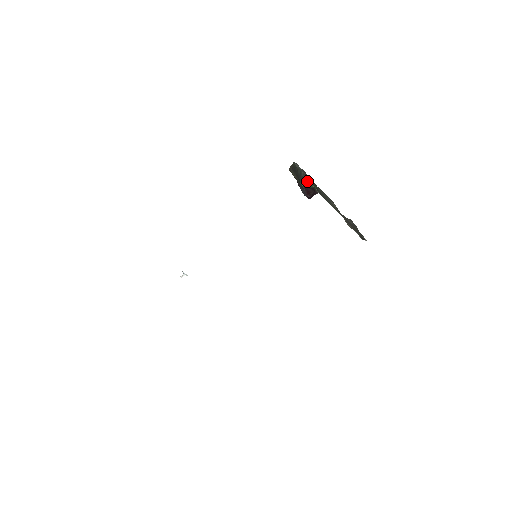
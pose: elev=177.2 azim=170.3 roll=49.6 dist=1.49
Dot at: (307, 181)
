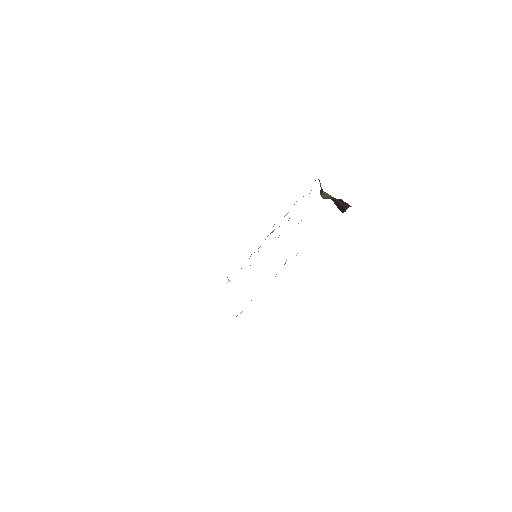
Dot at: (323, 191)
